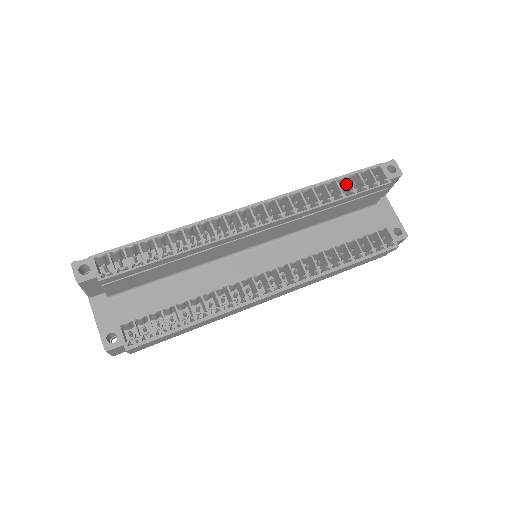
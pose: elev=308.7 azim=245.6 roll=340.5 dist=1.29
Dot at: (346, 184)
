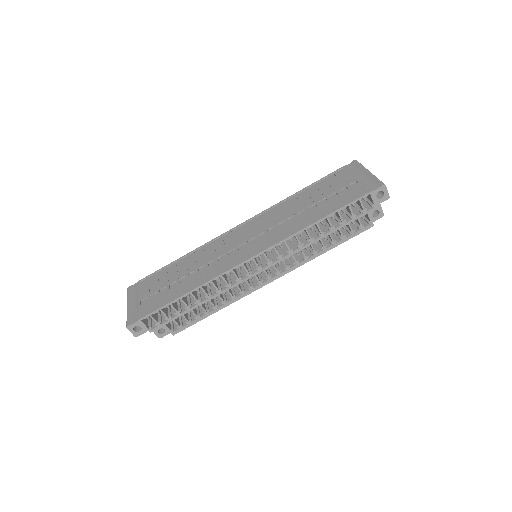
Dot at: (336, 213)
